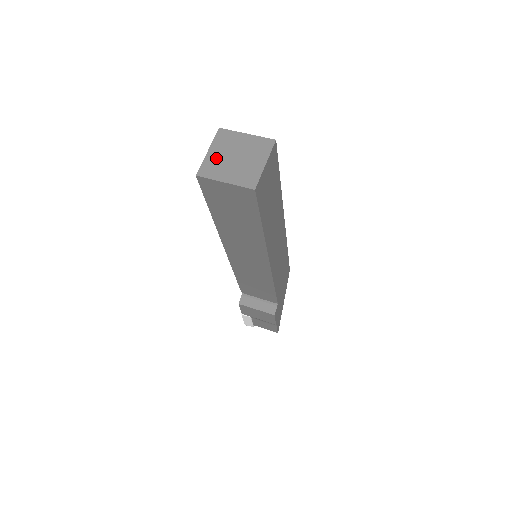
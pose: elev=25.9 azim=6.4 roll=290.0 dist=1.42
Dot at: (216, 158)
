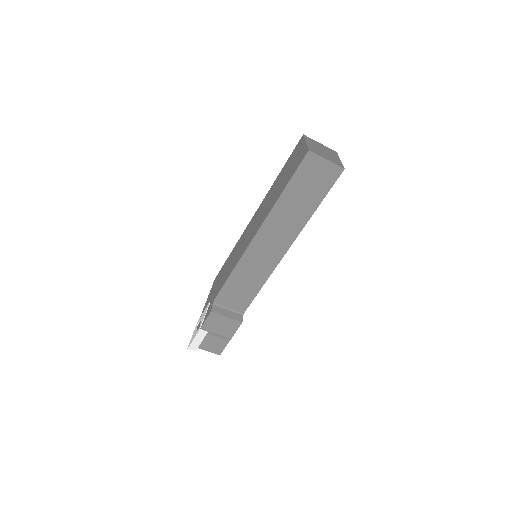
Dot at: (313, 147)
